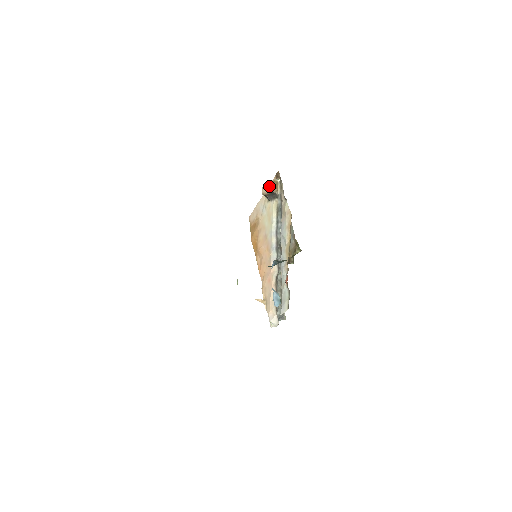
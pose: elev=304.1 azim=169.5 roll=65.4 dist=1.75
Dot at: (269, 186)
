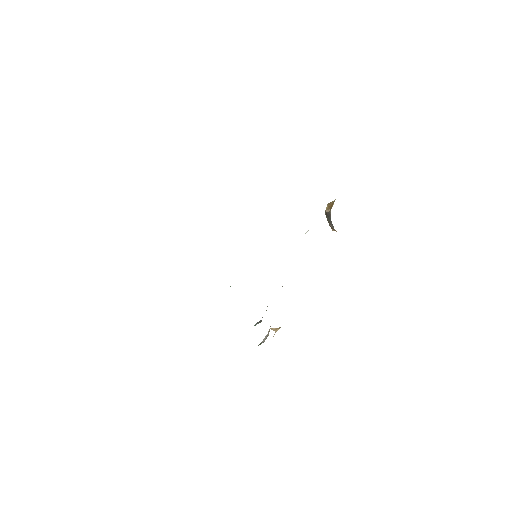
Dot at: occluded
